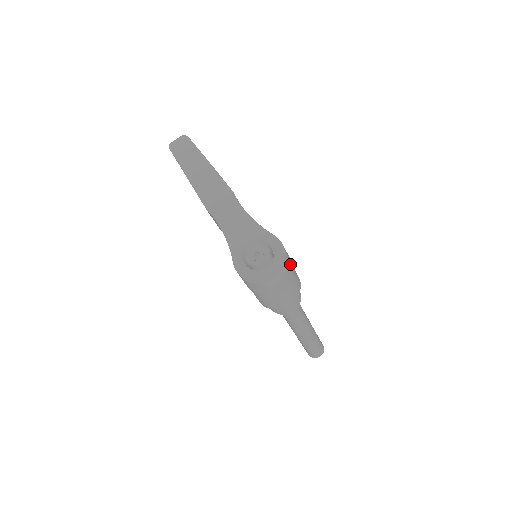
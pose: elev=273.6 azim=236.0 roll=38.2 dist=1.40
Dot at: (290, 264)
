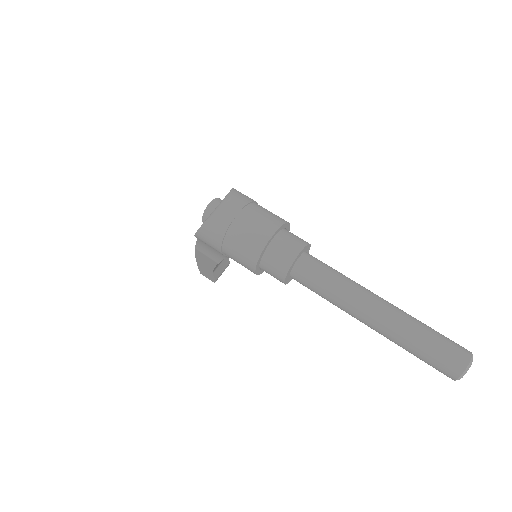
Dot at: (245, 196)
